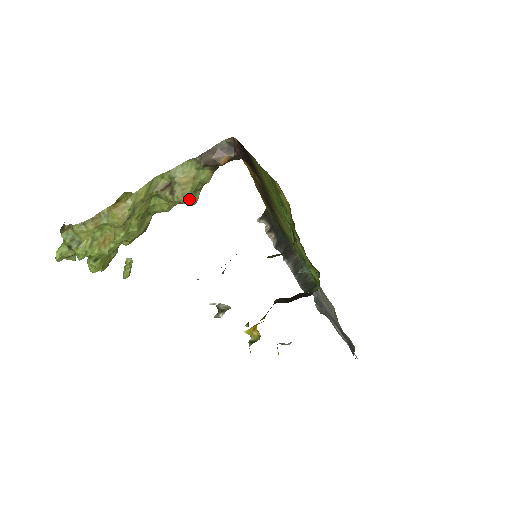
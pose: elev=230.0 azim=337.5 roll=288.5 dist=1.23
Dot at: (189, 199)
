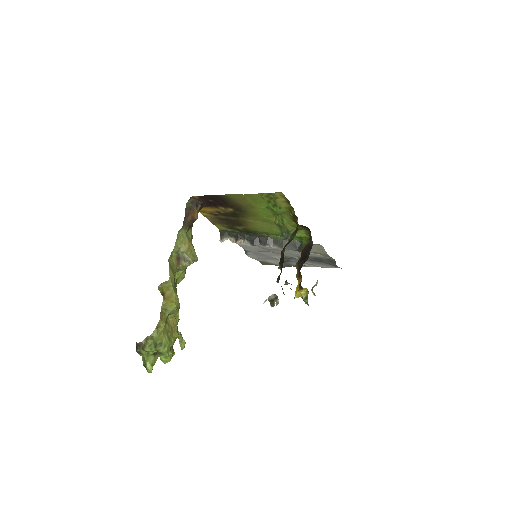
Dot at: (195, 256)
